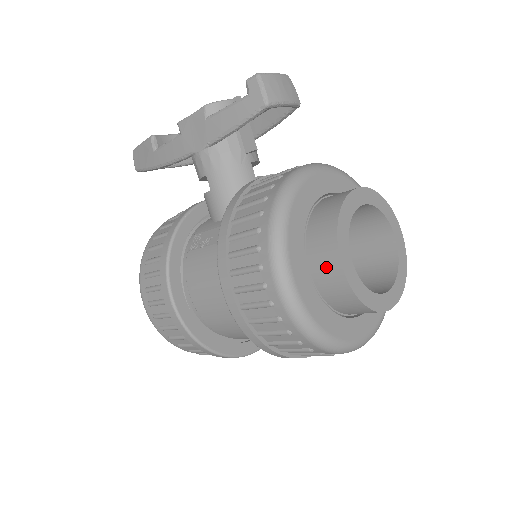
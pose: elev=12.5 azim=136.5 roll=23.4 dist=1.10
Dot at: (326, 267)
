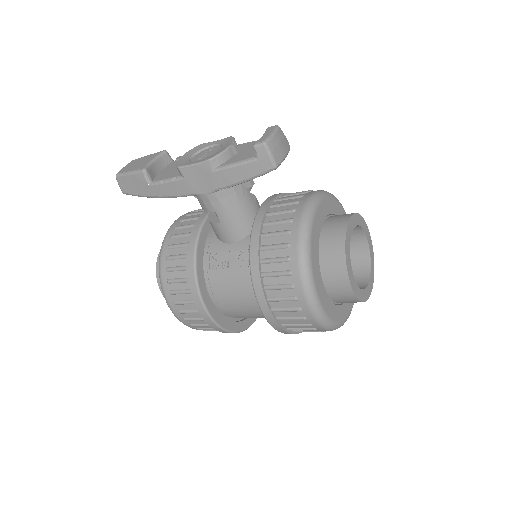
Dot at: (339, 287)
